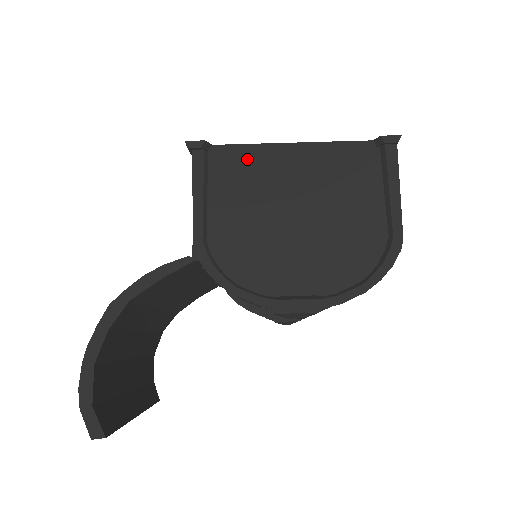
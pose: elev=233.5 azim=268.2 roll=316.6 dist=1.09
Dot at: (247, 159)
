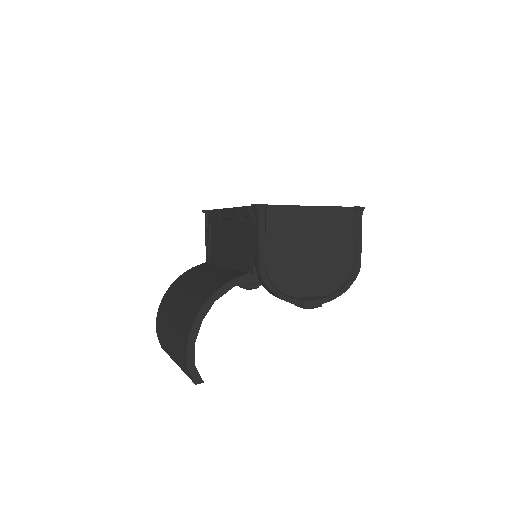
Dot at: (287, 215)
